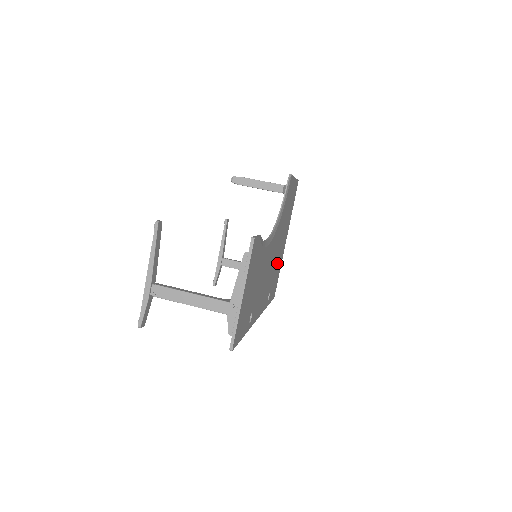
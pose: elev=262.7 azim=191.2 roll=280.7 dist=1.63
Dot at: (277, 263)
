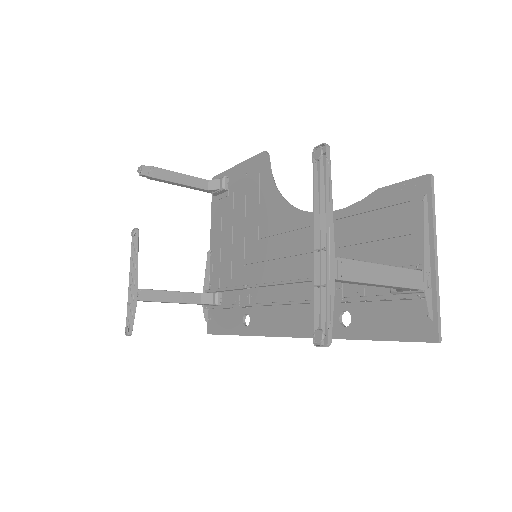
Dot at: (237, 276)
